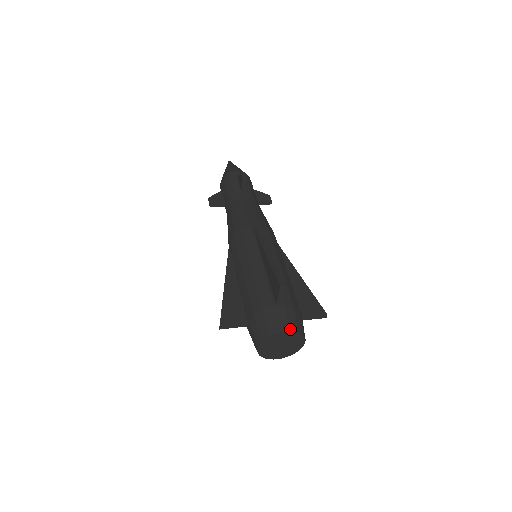
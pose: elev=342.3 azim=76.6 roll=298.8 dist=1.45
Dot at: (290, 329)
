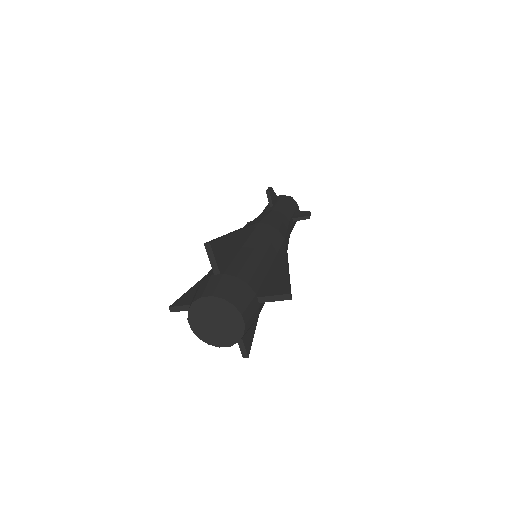
Dot at: (214, 294)
